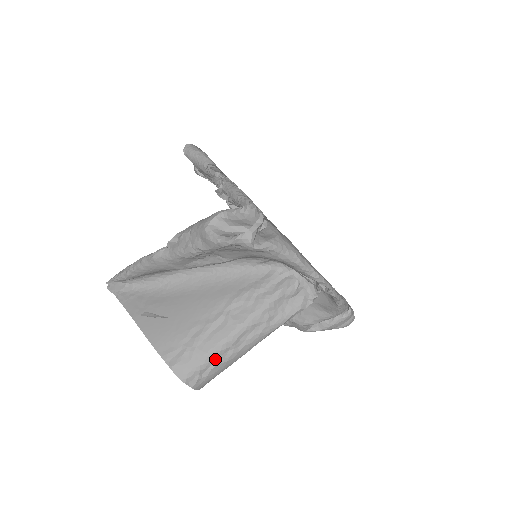
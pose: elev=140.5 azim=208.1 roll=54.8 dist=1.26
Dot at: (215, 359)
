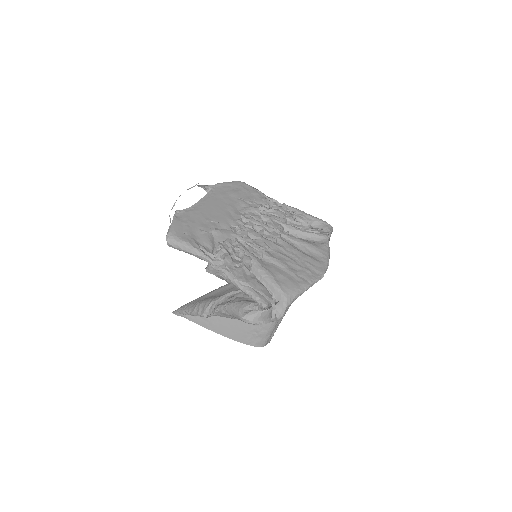
Dot at: (274, 329)
